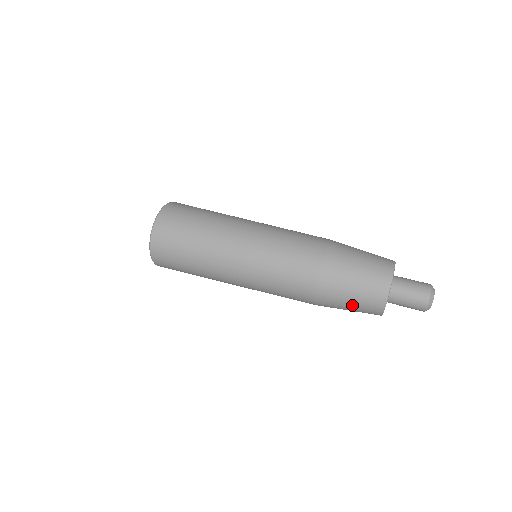
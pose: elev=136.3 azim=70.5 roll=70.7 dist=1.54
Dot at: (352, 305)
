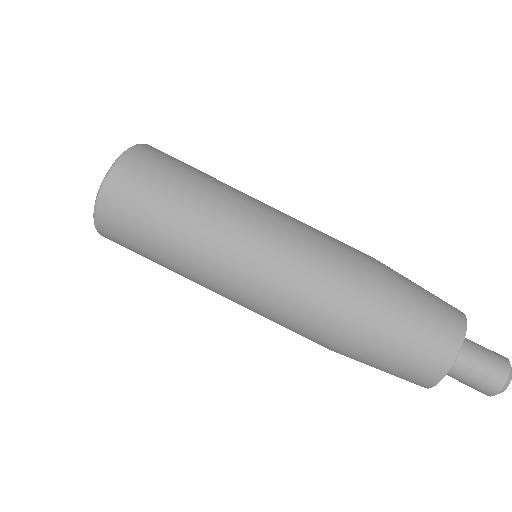
Dot at: (400, 354)
